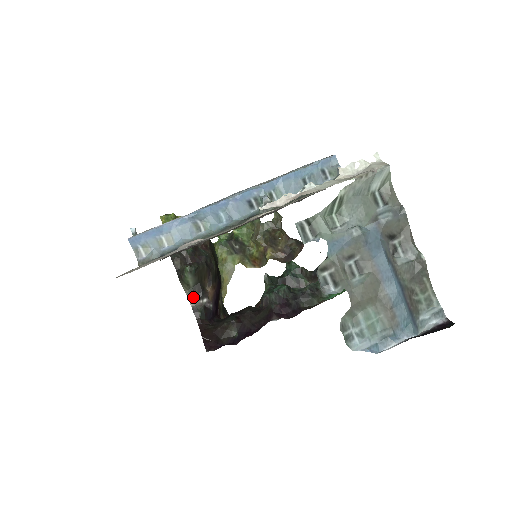
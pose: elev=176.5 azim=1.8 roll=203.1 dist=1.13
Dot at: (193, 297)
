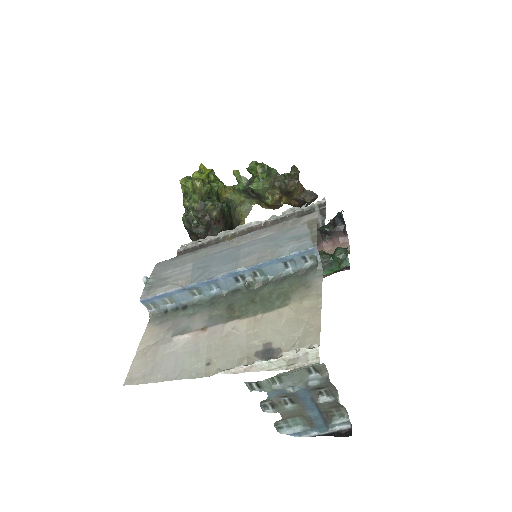
Dot at: occluded
